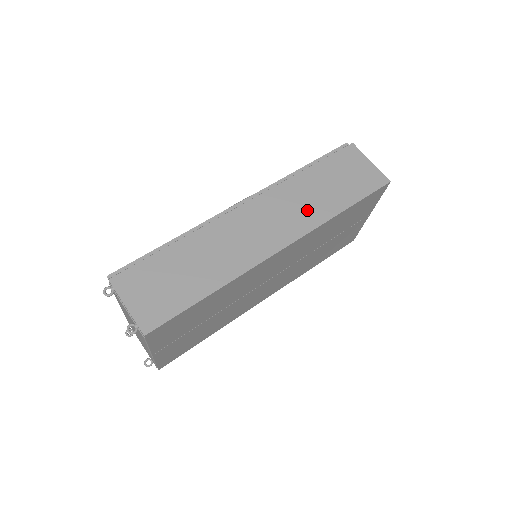
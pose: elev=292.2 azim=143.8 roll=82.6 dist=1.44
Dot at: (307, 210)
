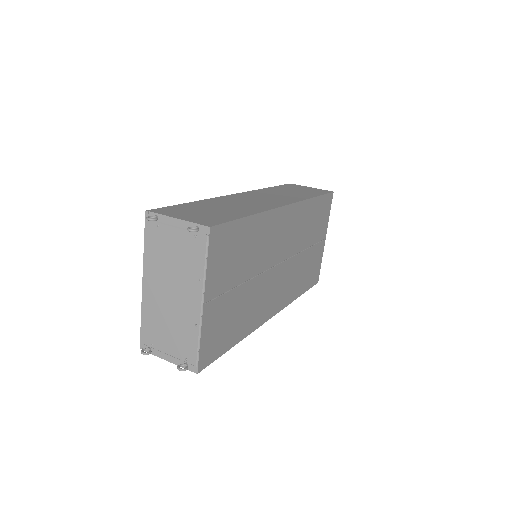
Dot at: (289, 196)
